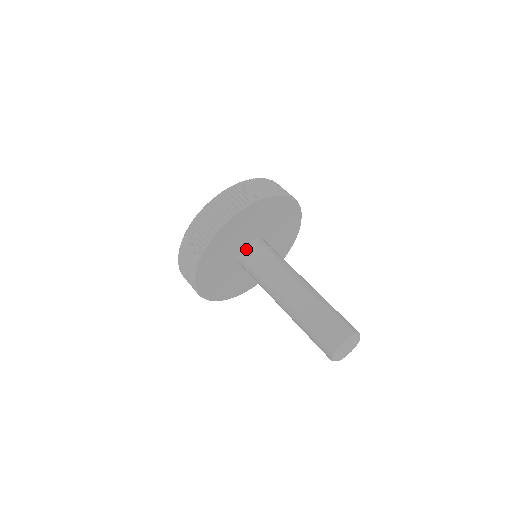
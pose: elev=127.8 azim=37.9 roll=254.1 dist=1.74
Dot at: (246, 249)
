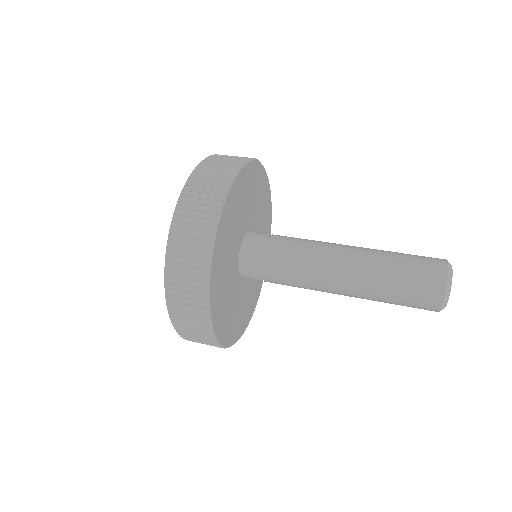
Dot at: (253, 232)
